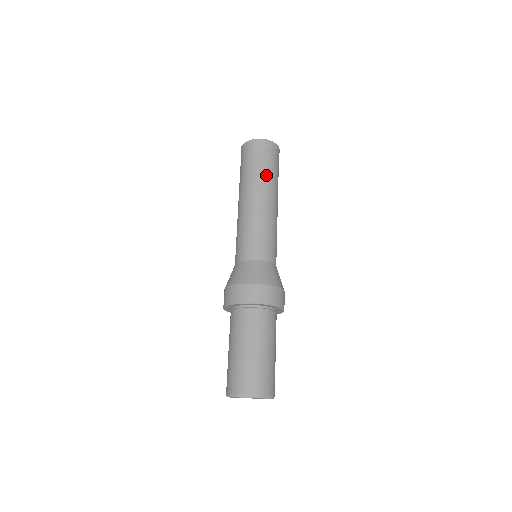
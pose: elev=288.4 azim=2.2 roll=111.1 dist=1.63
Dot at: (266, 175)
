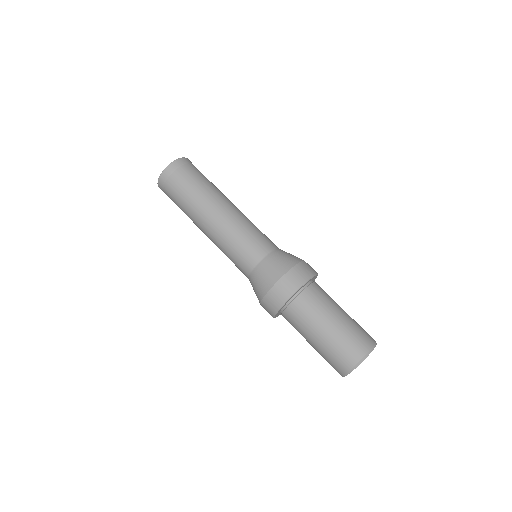
Dot at: (189, 201)
